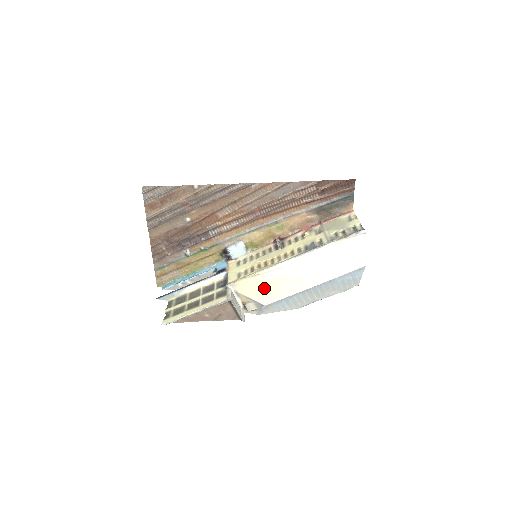
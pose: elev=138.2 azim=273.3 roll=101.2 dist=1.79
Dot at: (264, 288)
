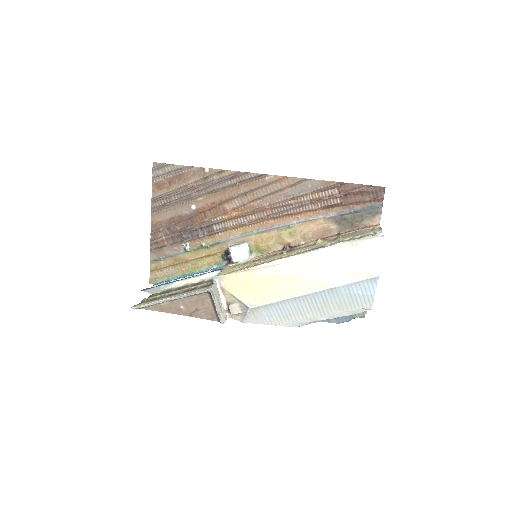
Dot at: (253, 287)
